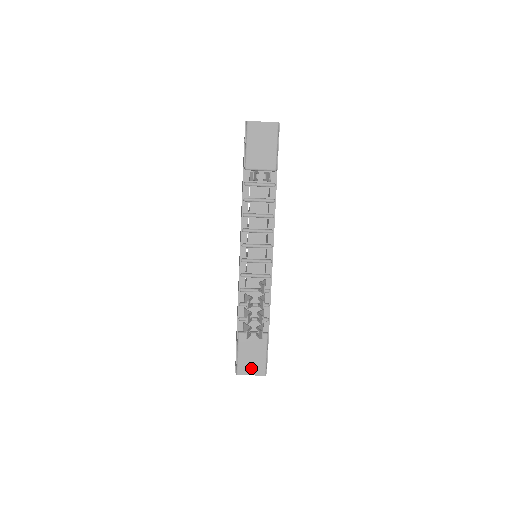
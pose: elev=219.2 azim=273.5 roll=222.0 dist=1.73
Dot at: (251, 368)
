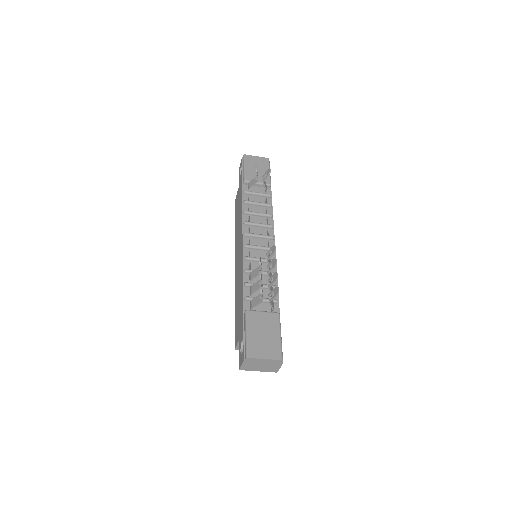
Dot at: (264, 350)
